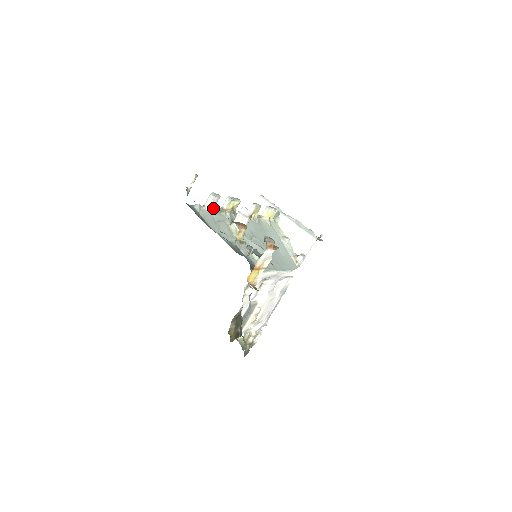
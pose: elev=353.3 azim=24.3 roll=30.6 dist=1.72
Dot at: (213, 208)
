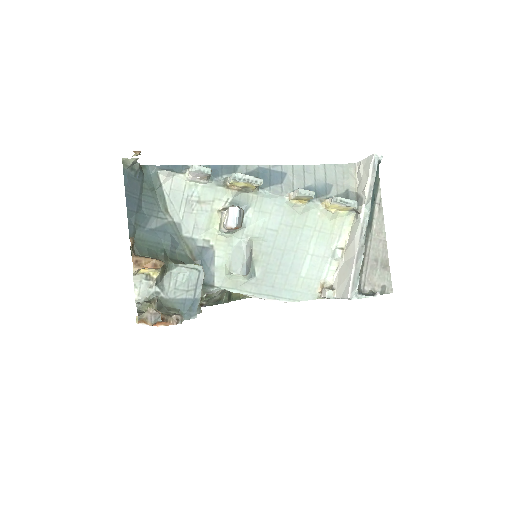
Dot at: (200, 179)
